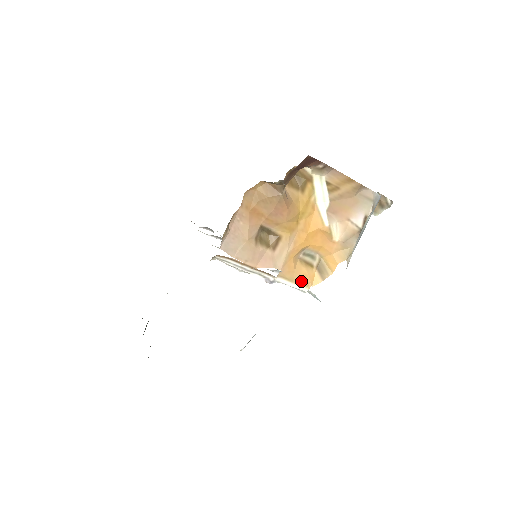
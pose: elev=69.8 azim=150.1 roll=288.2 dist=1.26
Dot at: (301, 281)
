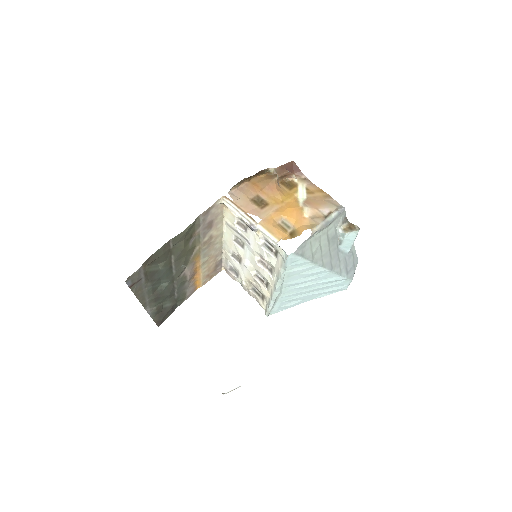
Dot at: (275, 234)
